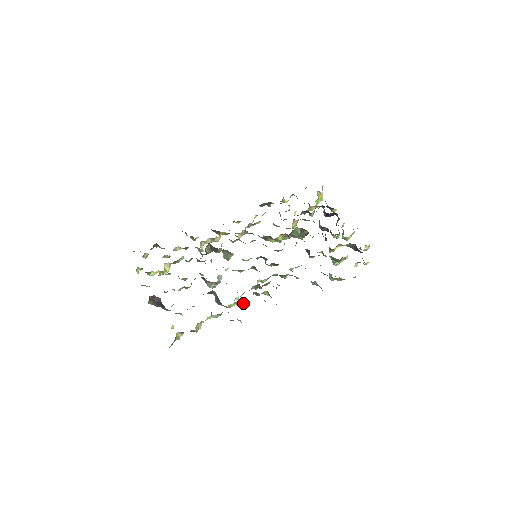
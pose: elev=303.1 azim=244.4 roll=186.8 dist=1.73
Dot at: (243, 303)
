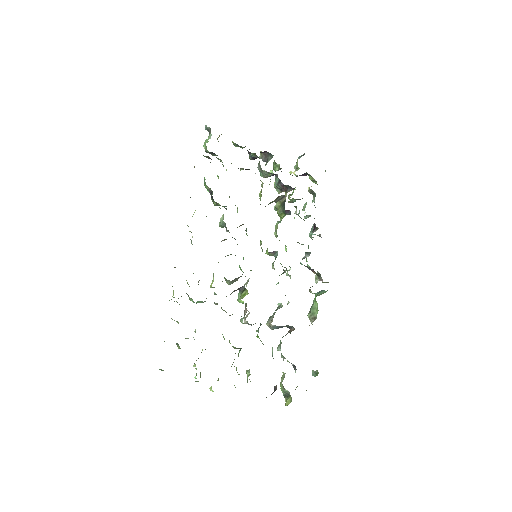
Dot at: occluded
